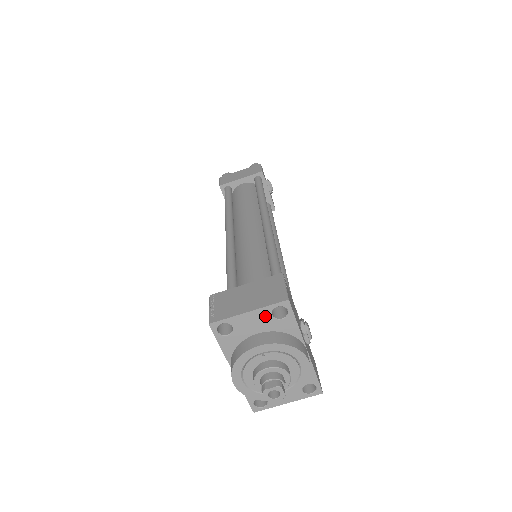
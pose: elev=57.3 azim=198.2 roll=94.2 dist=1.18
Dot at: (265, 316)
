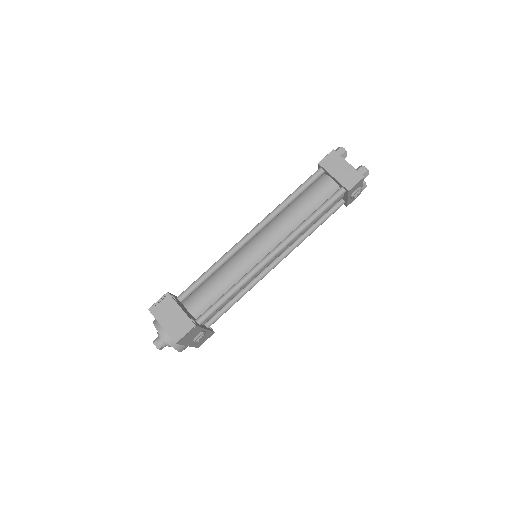
Dot at: occluded
